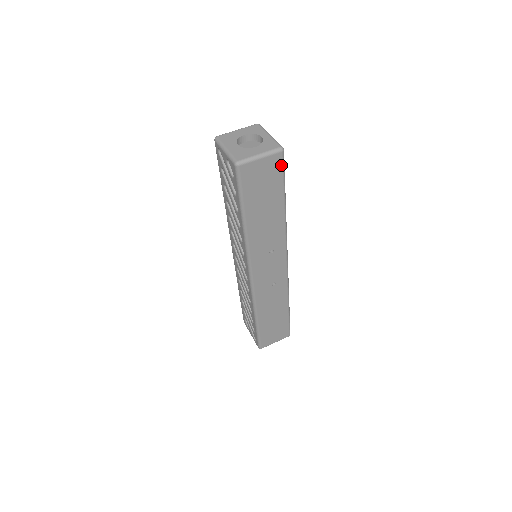
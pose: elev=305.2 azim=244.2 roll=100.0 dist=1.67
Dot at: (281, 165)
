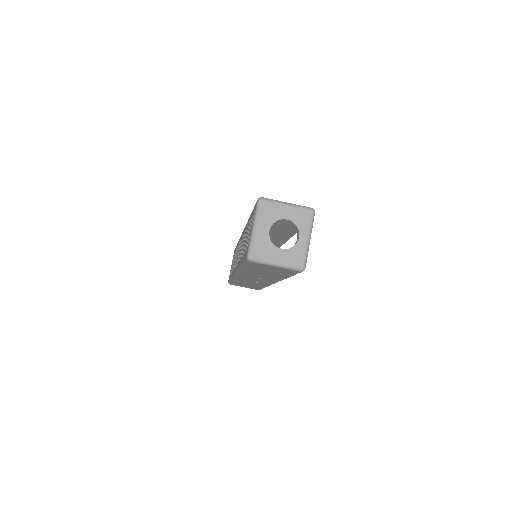
Dot at: (296, 273)
